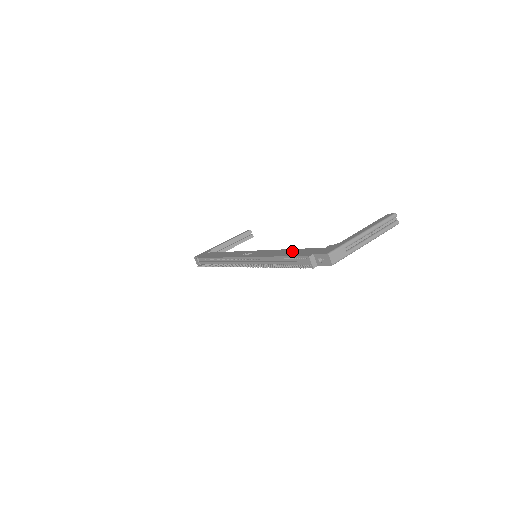
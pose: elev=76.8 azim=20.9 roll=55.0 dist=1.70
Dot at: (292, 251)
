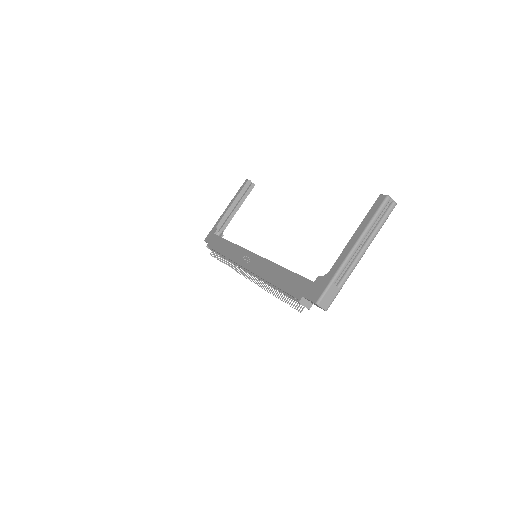
Dot at: (284, 276)
